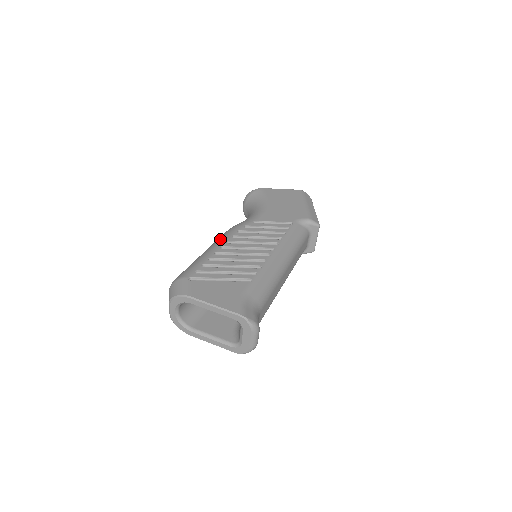
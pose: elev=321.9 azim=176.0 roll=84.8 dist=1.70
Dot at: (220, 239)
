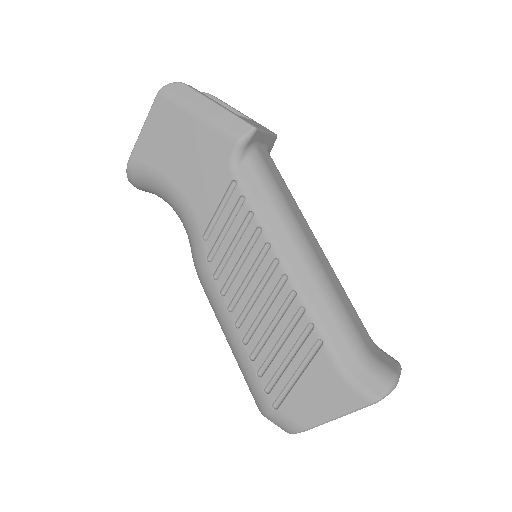
Dot at: (216, 310)
